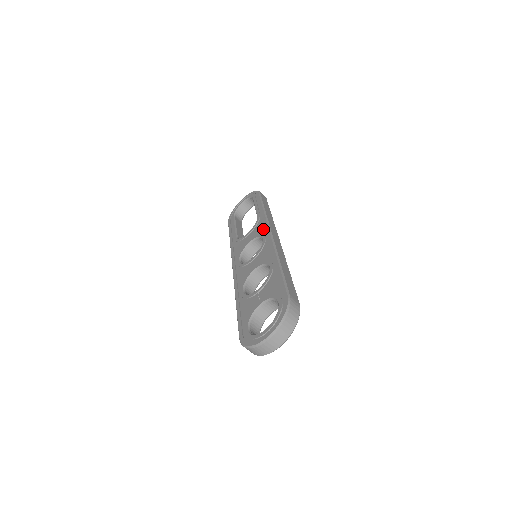
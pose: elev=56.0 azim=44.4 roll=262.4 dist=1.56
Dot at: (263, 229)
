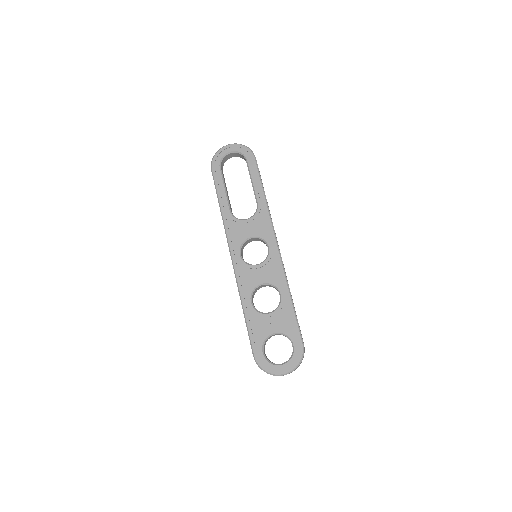
Dot at: (267, 231)
